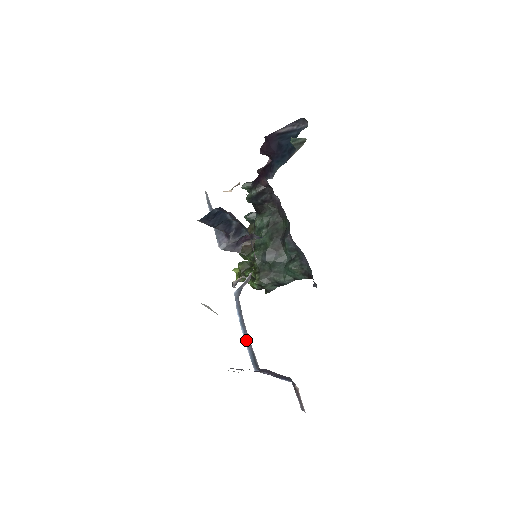
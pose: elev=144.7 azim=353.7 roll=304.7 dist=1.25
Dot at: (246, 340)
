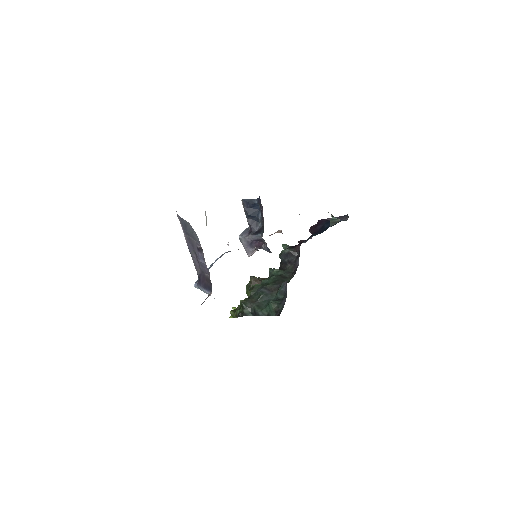
Dot at: occluded
